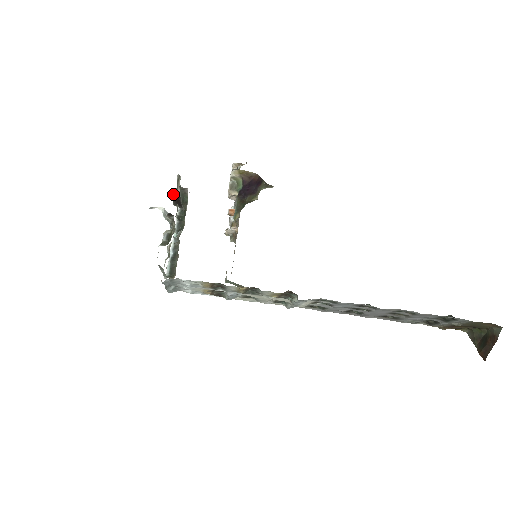
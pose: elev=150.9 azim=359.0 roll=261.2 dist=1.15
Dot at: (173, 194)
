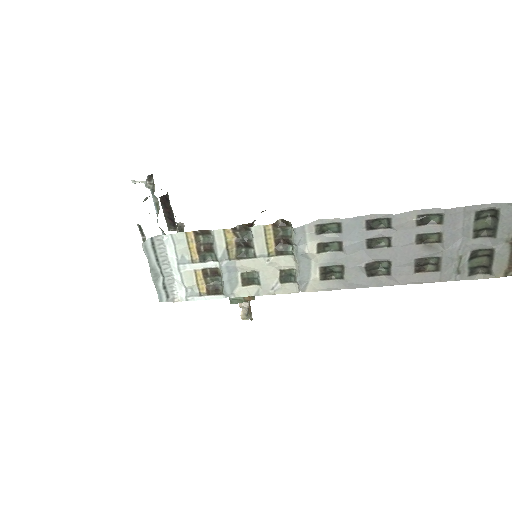
Dot at: (162, 199)
